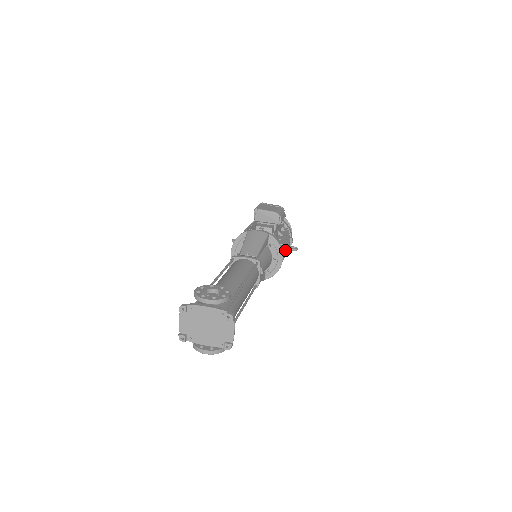
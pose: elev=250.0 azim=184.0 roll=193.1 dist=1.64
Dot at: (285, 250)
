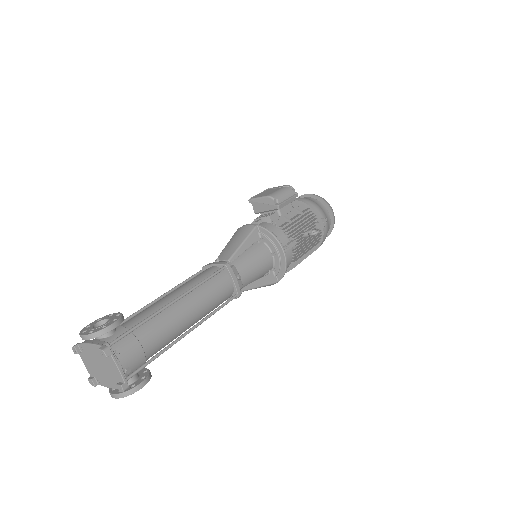
Dot at: (298, 238)
